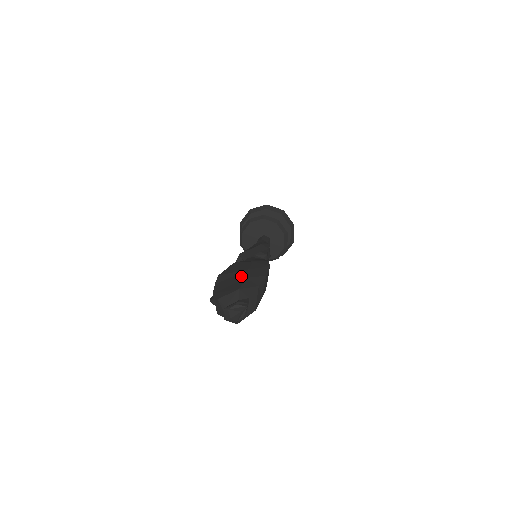
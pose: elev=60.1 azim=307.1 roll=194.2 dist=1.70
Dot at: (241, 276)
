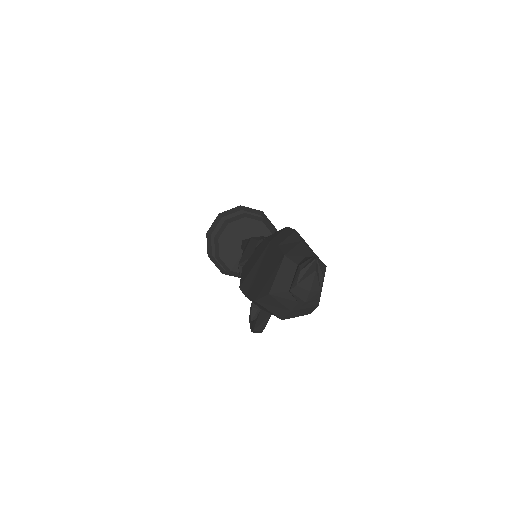
Dot at: (269, 253)
